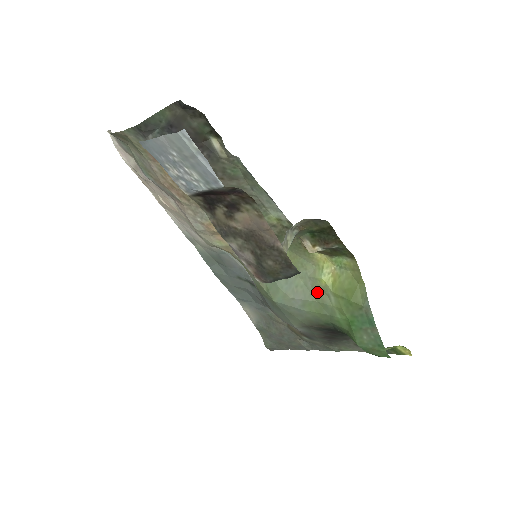
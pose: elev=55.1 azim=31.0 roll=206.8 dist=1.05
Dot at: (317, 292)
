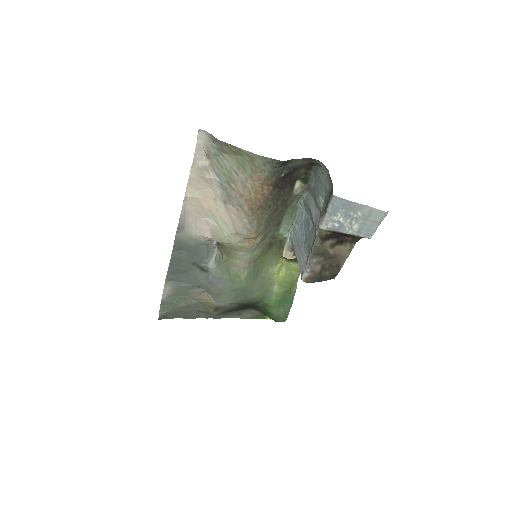
Dot at: (268, 282)
